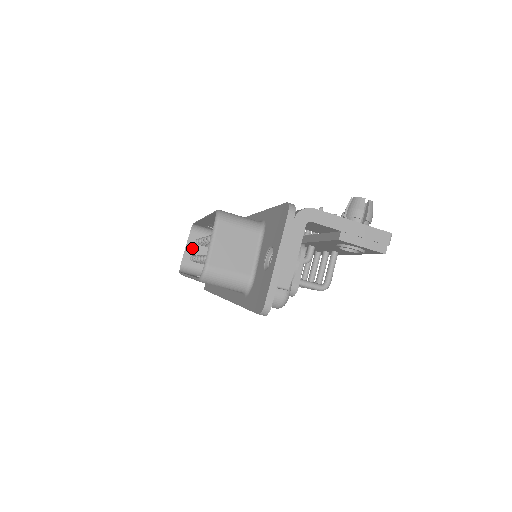
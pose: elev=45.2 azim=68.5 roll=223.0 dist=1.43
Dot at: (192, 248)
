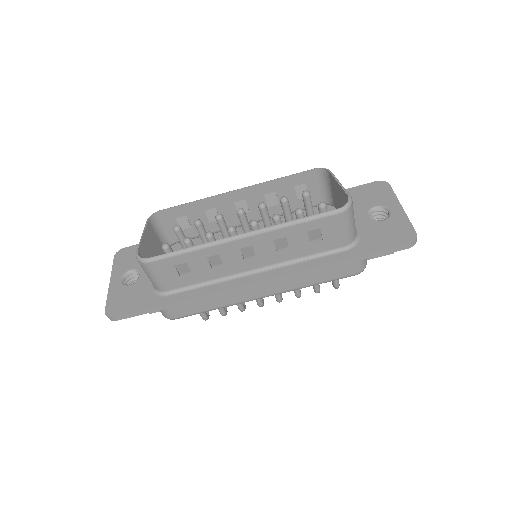
Dot at: (147, 241)
